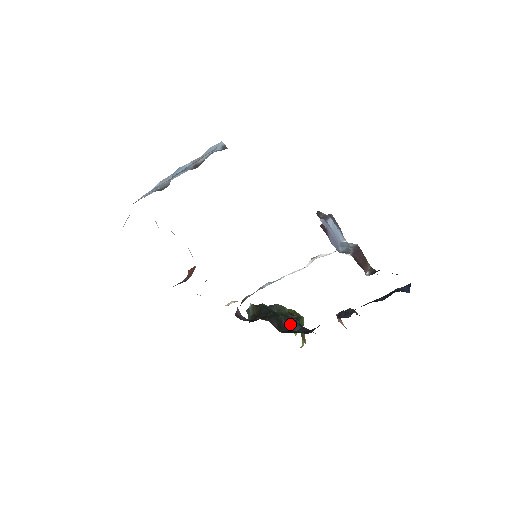
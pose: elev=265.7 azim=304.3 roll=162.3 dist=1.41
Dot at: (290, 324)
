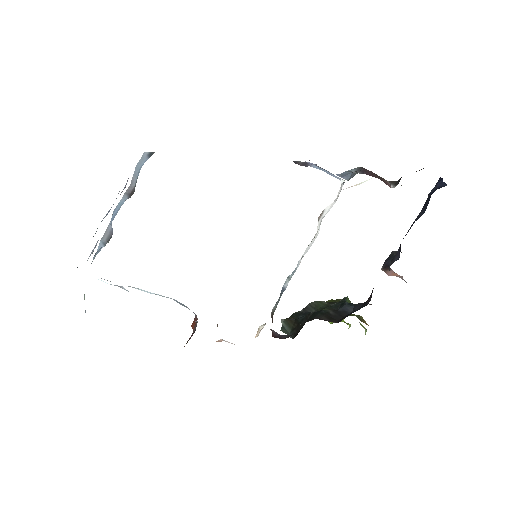
Dot at: (340, 310)
